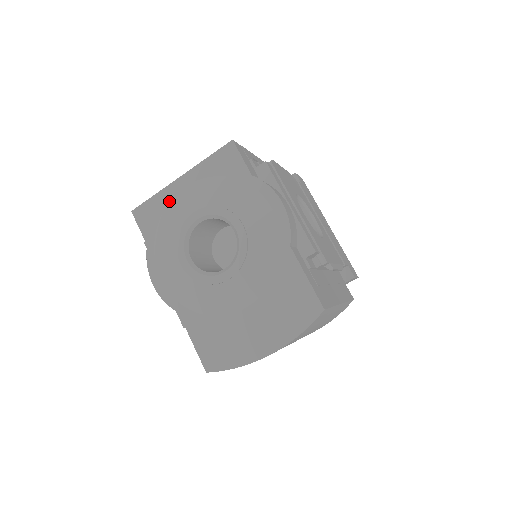
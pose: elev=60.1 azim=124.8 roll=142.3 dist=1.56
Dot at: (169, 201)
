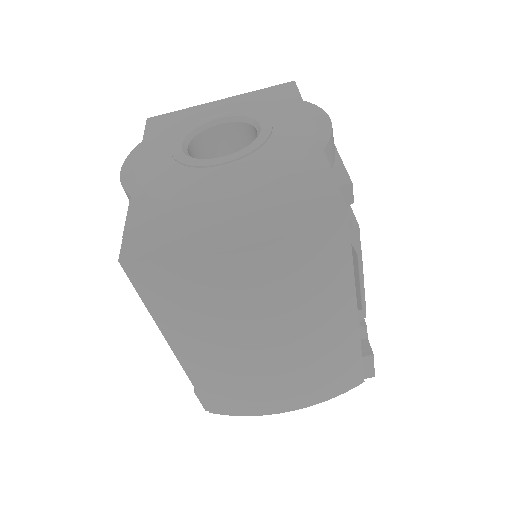
Dot at: (195, 113)
